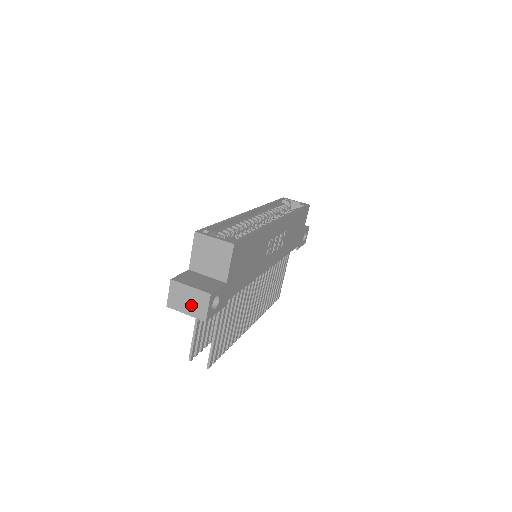
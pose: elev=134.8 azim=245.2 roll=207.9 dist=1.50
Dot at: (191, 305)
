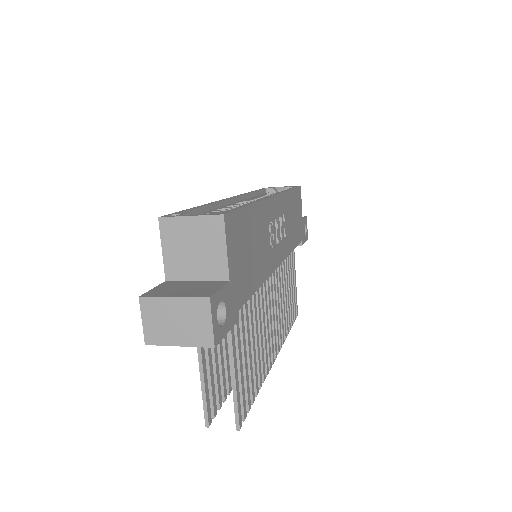
Dot at: (183, 328)
